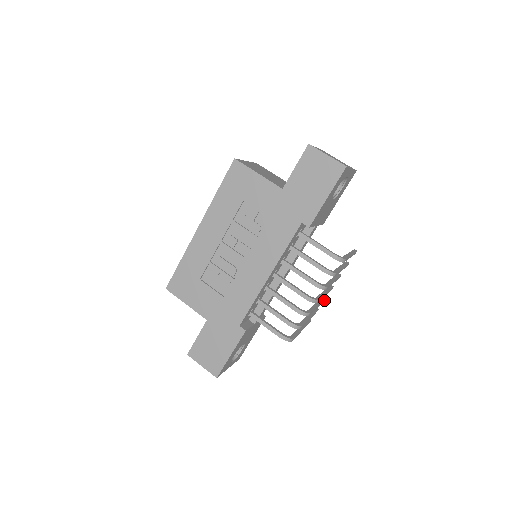
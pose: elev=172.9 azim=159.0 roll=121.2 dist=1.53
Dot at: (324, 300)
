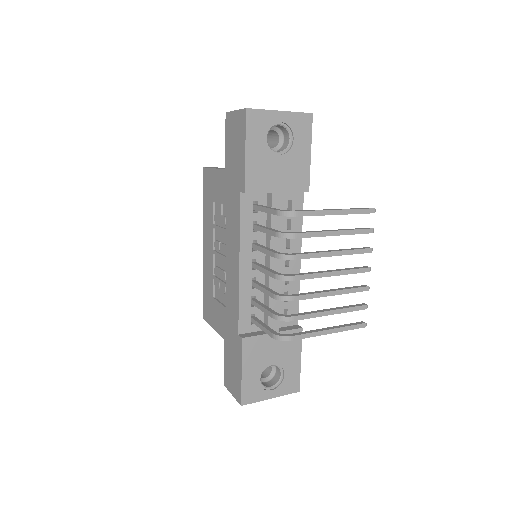
Dot at: (366, 289)
